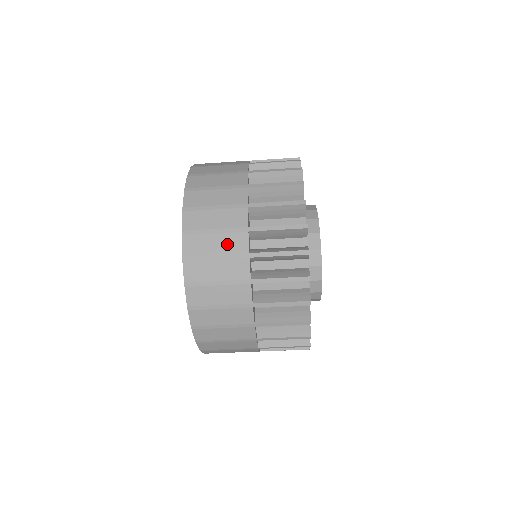
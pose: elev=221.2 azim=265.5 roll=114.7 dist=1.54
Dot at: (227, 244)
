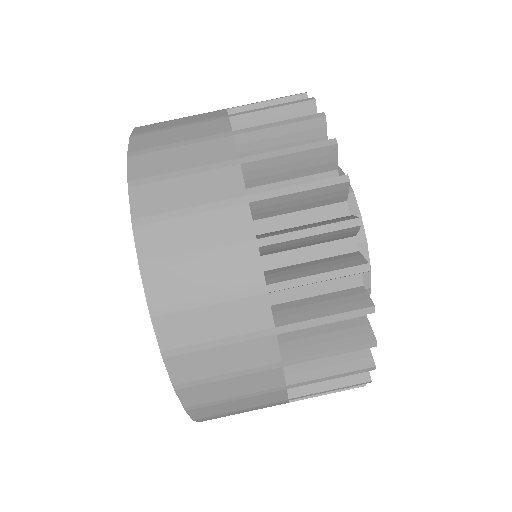
Dot at: occluded
